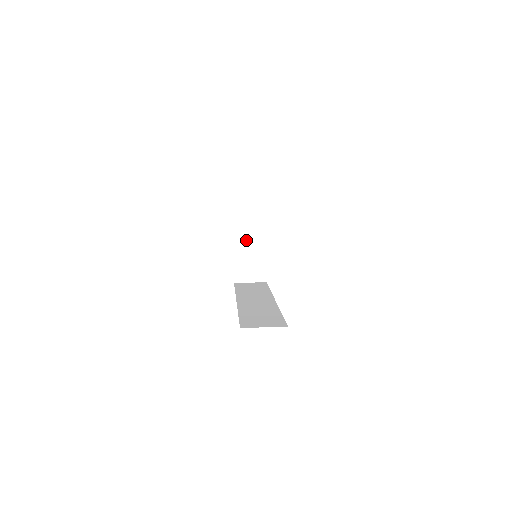
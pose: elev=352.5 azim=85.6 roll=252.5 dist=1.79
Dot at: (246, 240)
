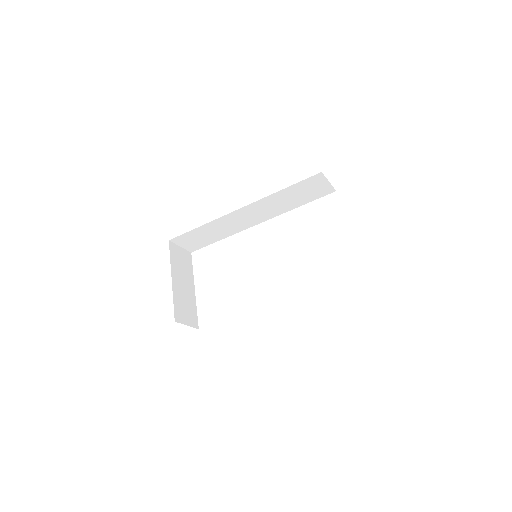
Dot at: (180, 278)
